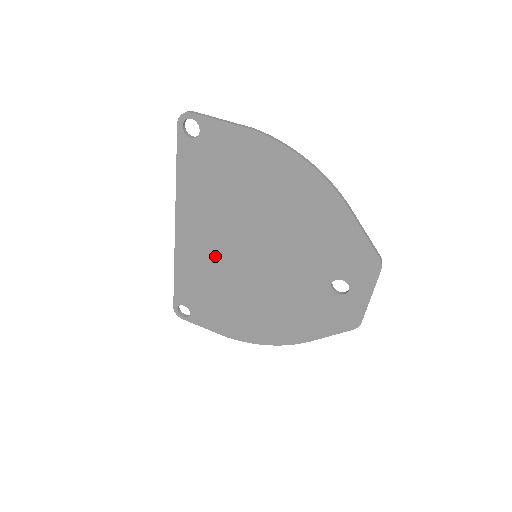
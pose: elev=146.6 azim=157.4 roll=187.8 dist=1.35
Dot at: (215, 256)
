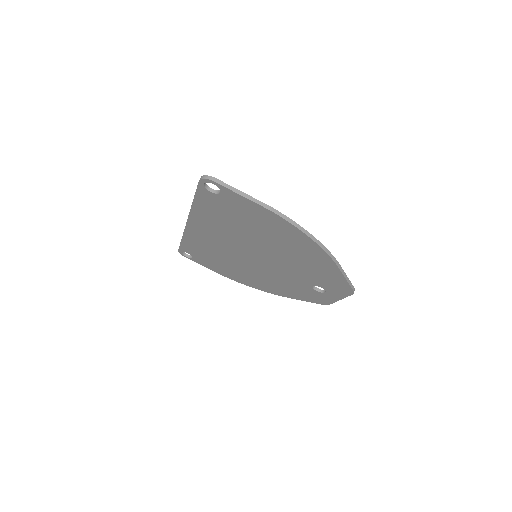
Dot at: (221, 245)
